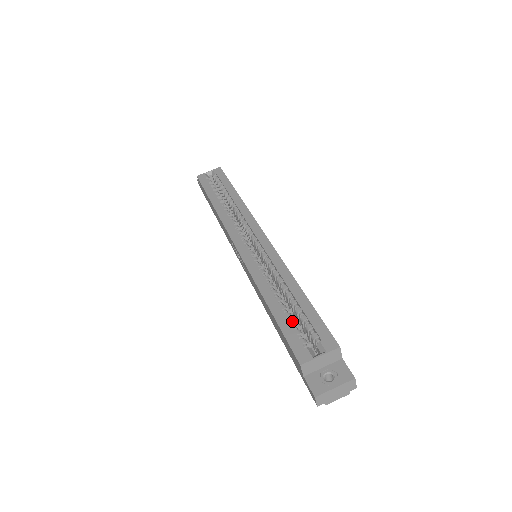
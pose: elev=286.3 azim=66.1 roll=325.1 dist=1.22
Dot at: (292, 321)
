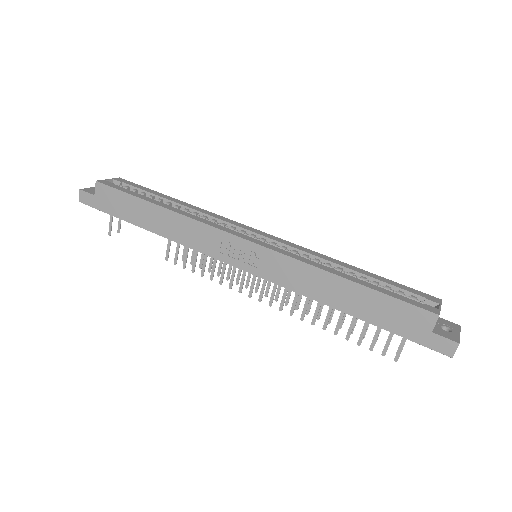
Dot at: (384, 290)
